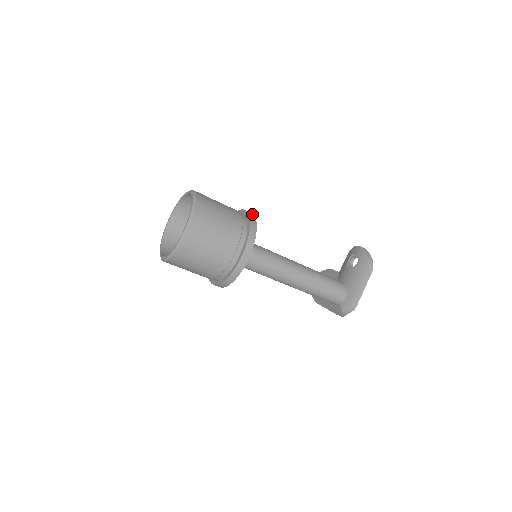
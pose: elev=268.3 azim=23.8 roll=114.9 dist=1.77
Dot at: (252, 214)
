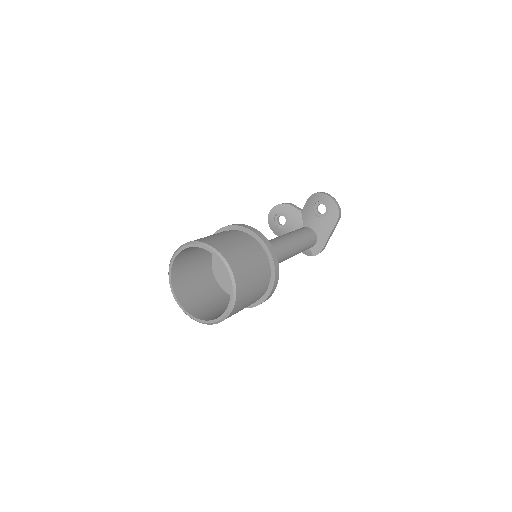
Dot at: (265, 238)
